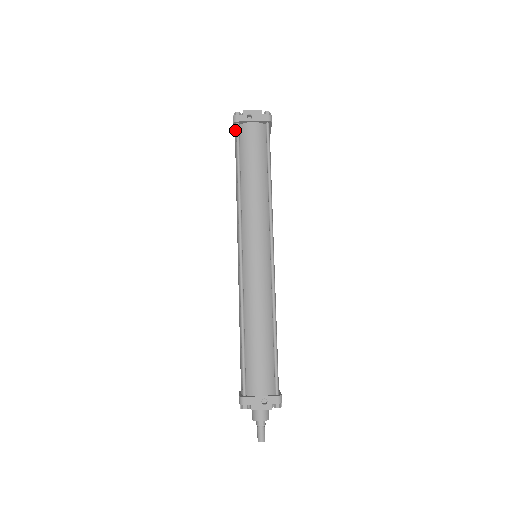
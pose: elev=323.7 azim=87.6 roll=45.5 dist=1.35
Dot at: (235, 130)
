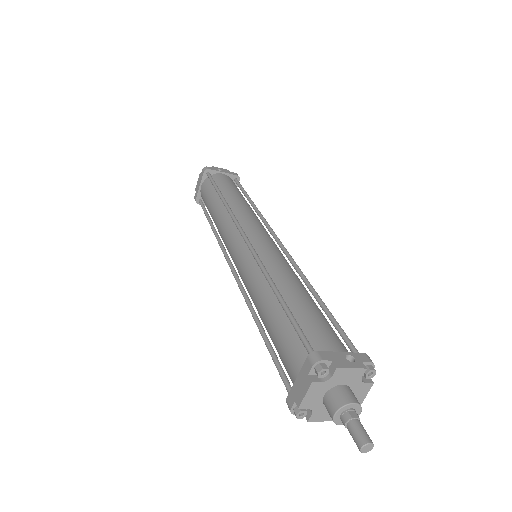
Dot at: (203, 183)
